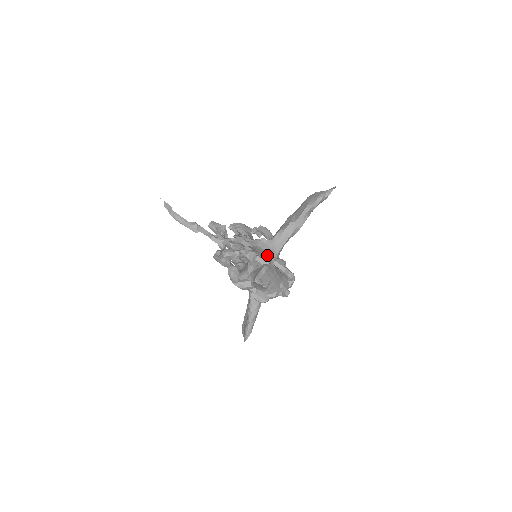
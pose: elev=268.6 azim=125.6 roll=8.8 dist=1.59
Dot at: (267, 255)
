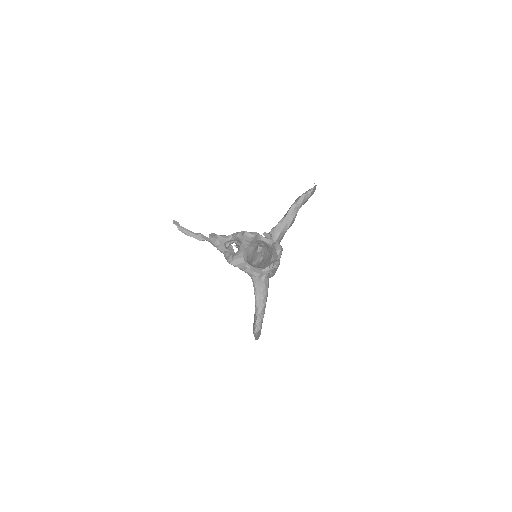
Dot at: (262, 246)
